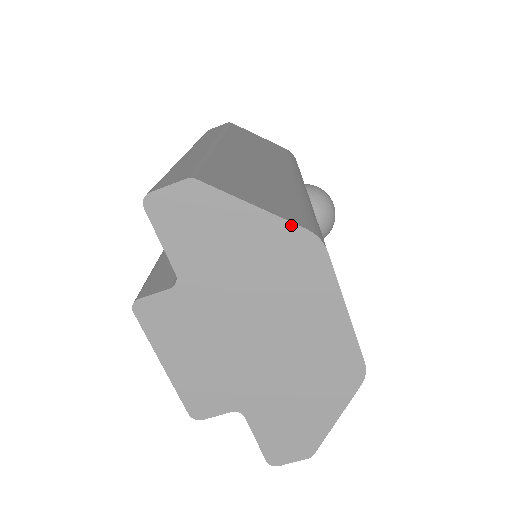
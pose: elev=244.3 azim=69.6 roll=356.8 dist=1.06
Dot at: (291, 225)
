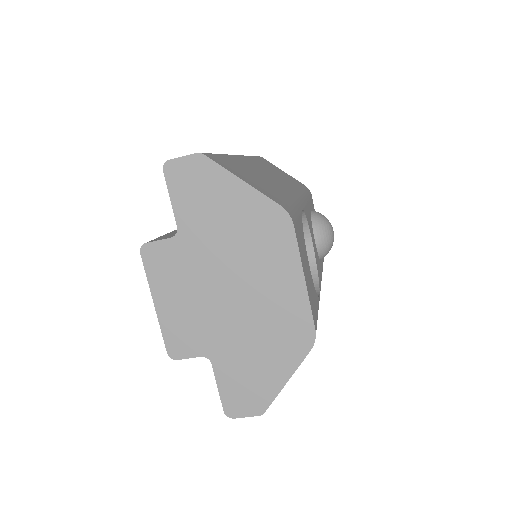
Dot at: (268, 200)
